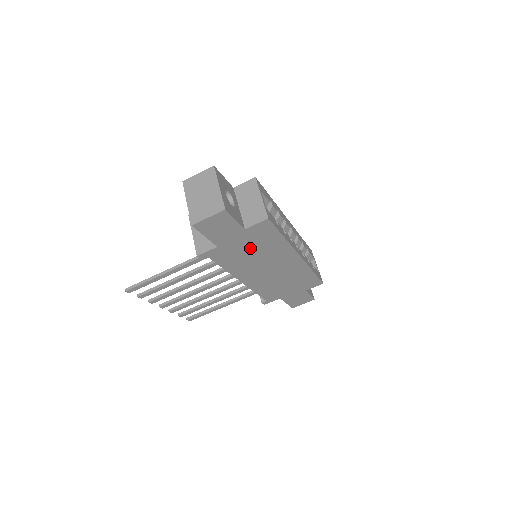
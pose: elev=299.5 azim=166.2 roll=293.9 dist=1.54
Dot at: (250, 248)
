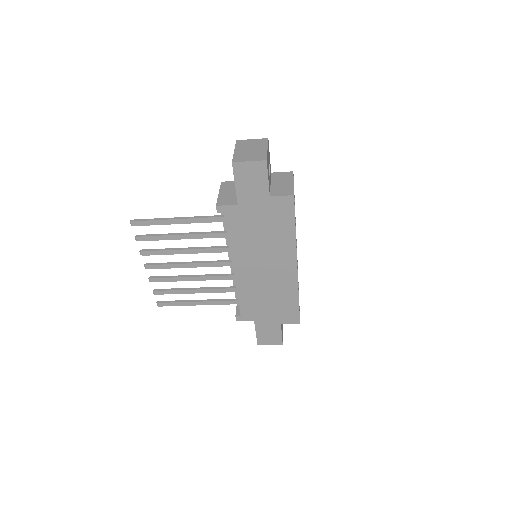
Dot at: (262, 226)
